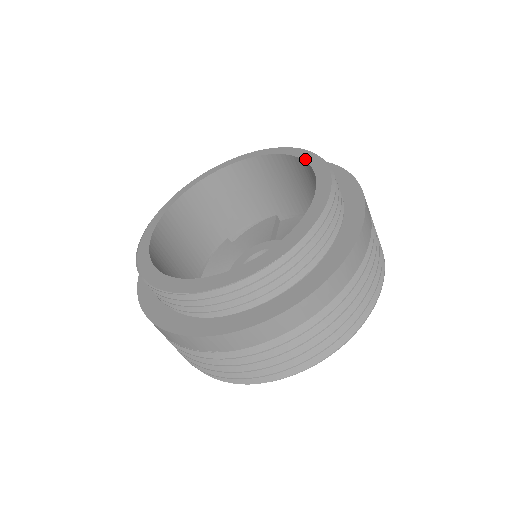
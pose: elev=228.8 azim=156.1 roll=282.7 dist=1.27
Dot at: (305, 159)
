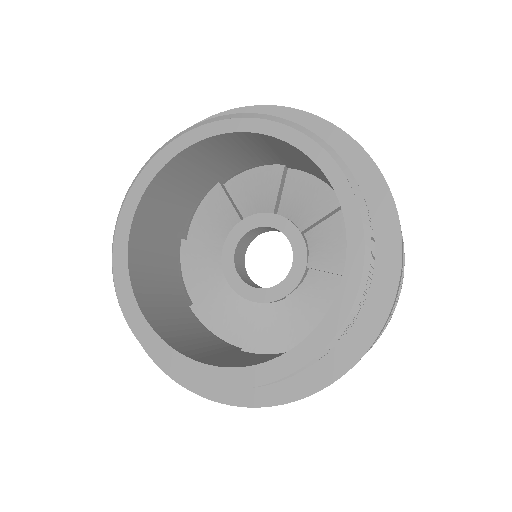
Dot at: (341, 290)
